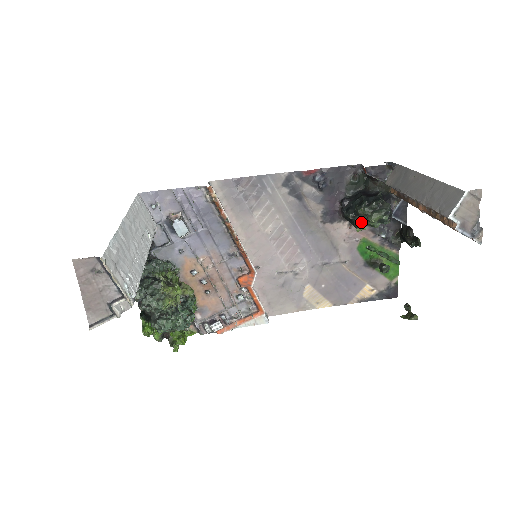
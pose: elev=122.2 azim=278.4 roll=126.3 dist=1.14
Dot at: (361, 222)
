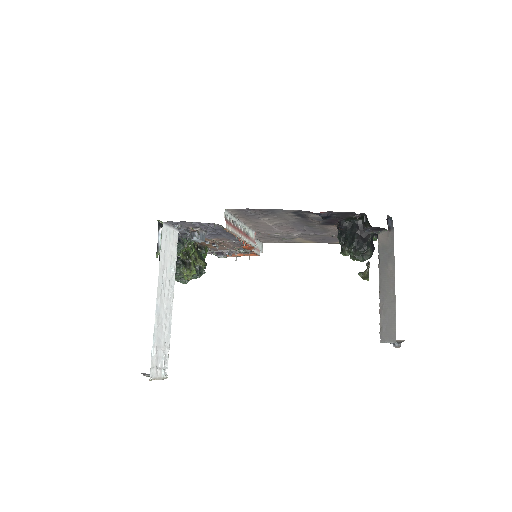
Dot at: (345, 254)
